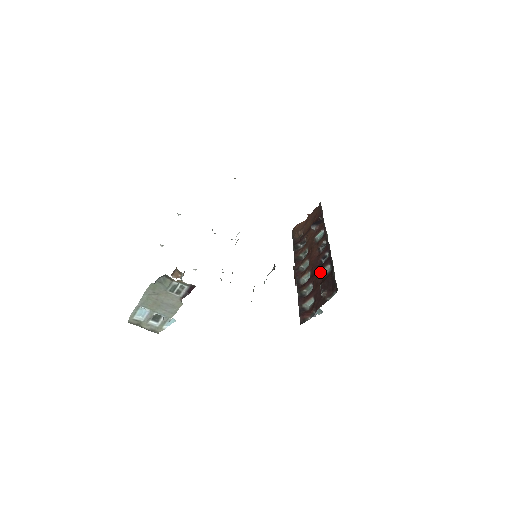
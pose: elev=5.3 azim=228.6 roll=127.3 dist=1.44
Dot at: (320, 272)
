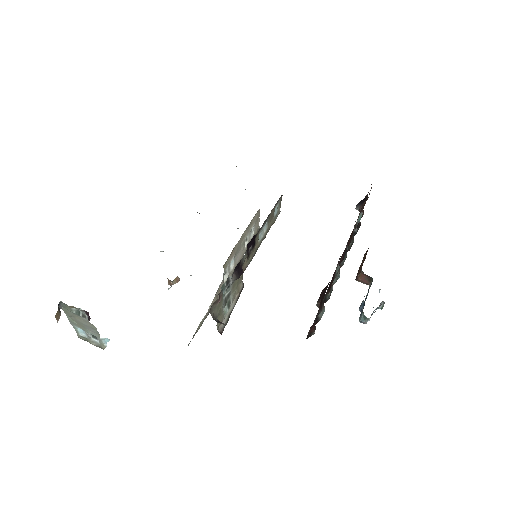
Dot at: (334, 272)
